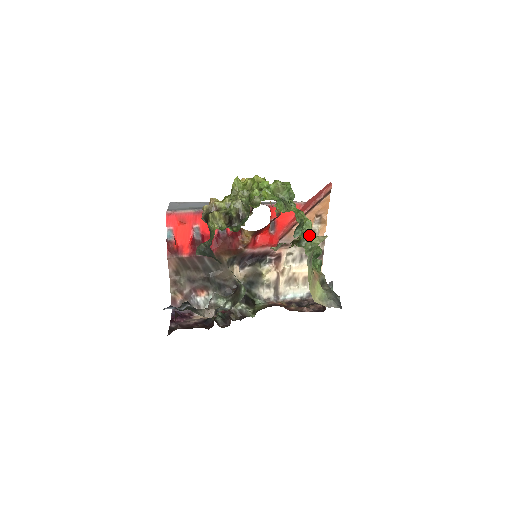
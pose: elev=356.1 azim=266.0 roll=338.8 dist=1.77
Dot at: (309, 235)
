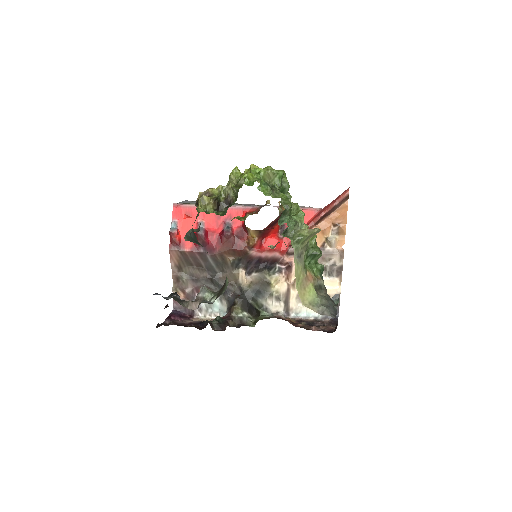
Dot at: (299, 227)
